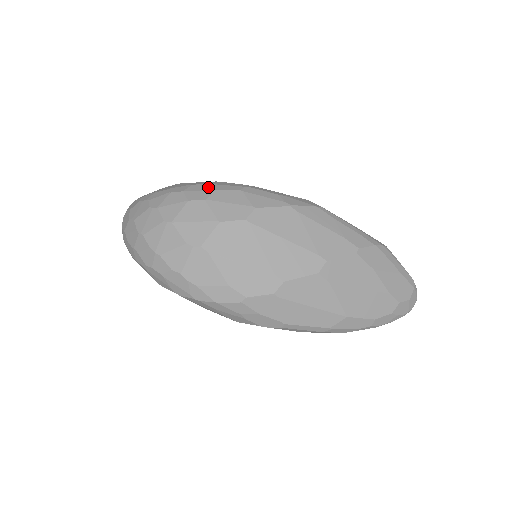
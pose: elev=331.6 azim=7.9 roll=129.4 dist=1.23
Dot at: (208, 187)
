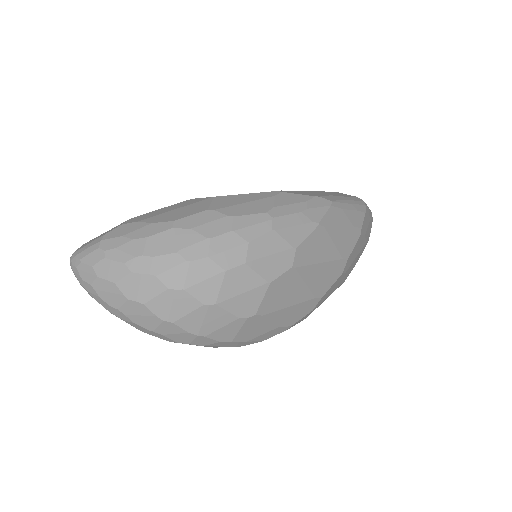
Dot at: (235, 239)
